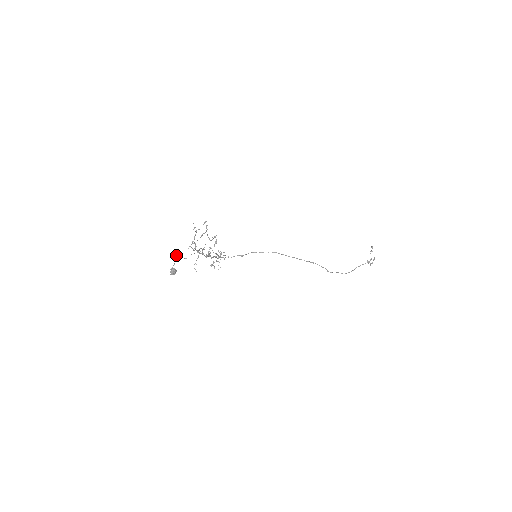
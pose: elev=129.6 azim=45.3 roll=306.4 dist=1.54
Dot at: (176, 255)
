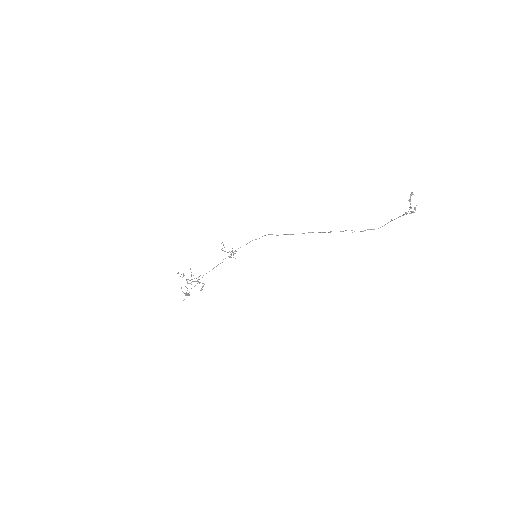
Dot at: occluded
